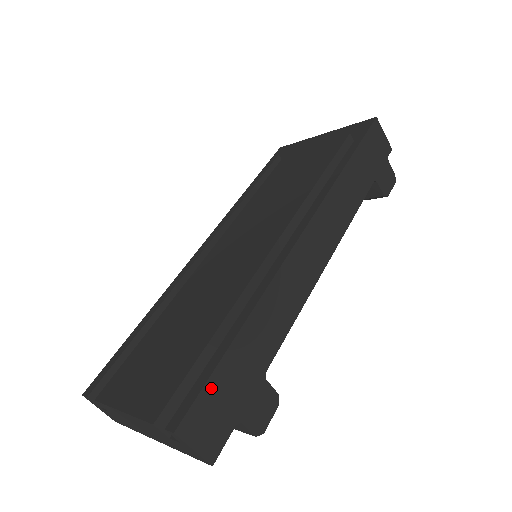
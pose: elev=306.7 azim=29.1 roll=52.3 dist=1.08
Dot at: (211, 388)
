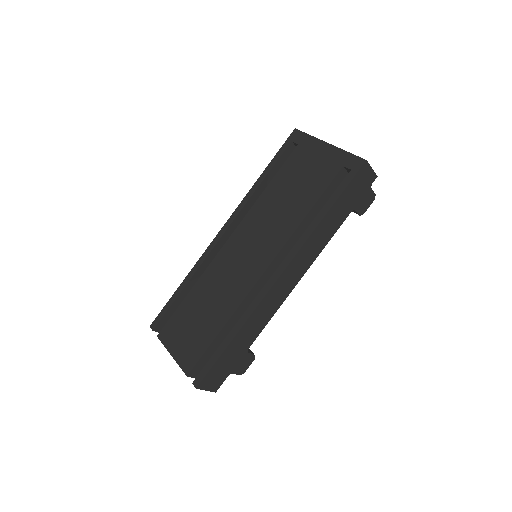
Dot at: (215, 367)
